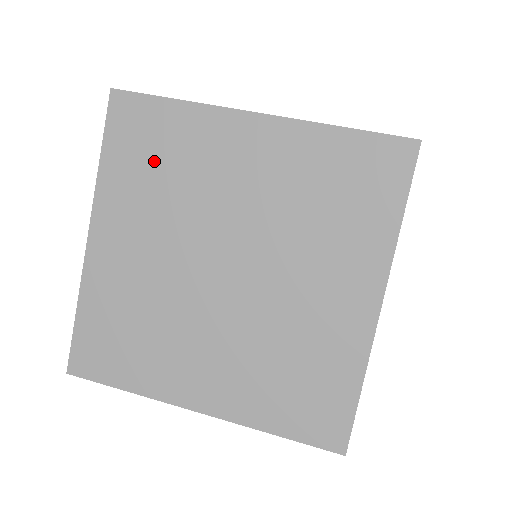
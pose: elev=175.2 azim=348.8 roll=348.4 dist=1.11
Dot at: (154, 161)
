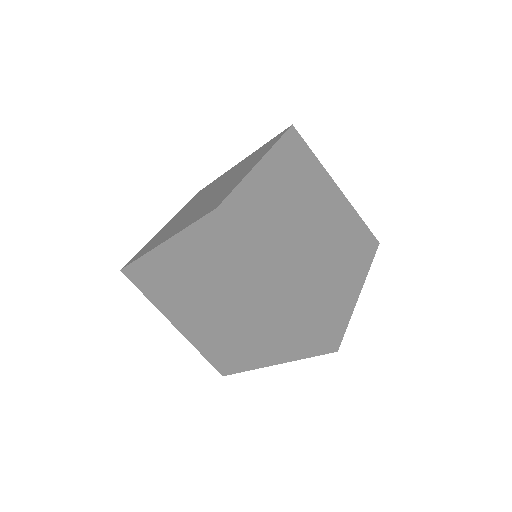
Dot at: (217, 252)
